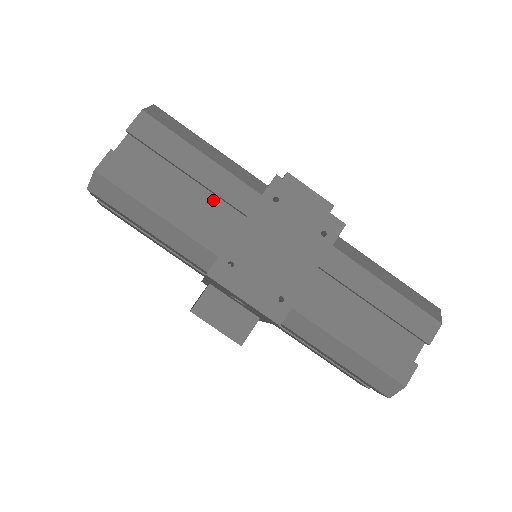
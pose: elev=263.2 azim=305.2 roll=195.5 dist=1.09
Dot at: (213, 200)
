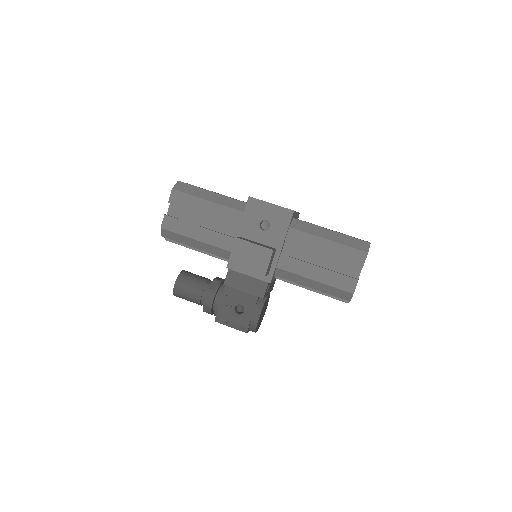
Dot at: occluded
